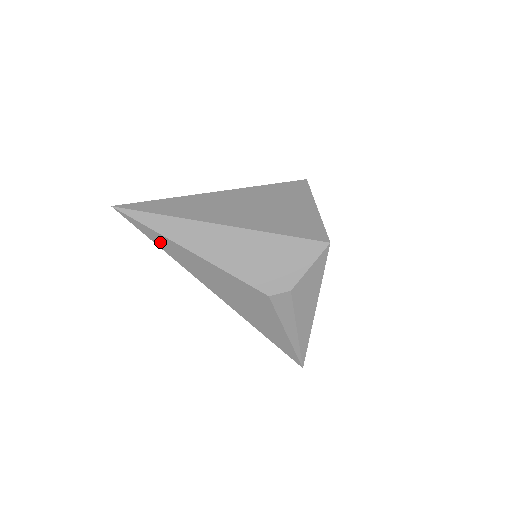
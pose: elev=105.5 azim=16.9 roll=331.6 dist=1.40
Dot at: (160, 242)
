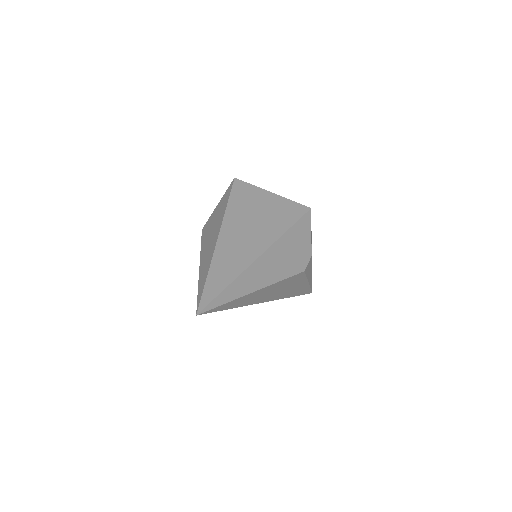
Dot at: (232, 305)
